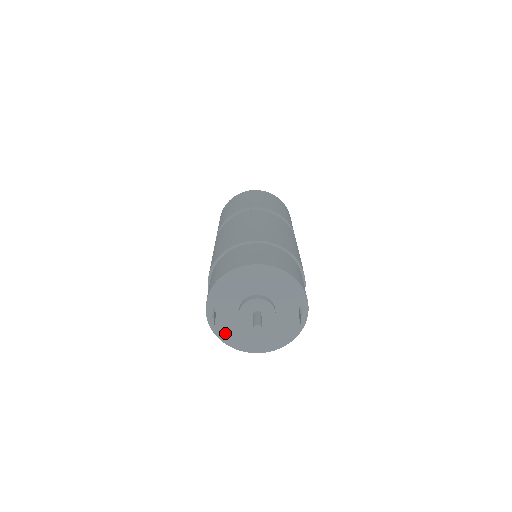
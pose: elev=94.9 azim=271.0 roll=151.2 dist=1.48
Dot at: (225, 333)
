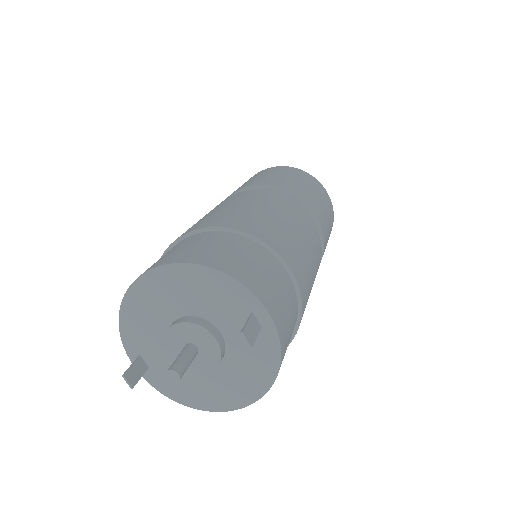
Dot at: (176, 390)
